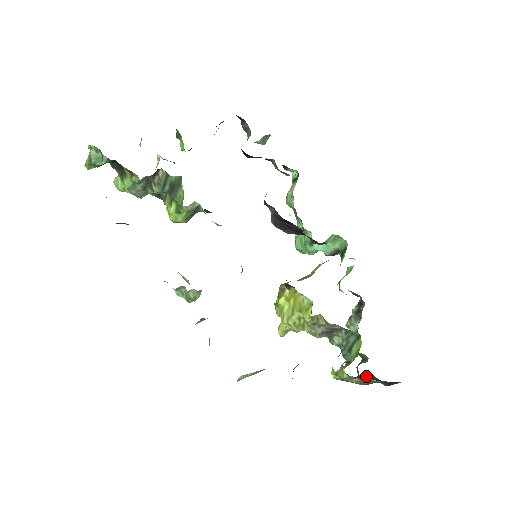
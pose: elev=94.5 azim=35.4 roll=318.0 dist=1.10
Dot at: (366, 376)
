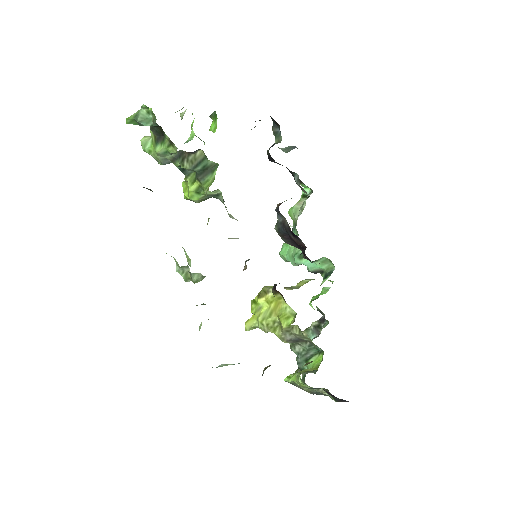
Dot at: (324, 390)
